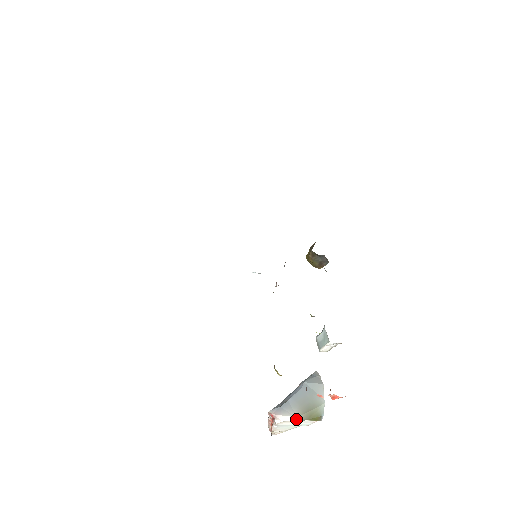
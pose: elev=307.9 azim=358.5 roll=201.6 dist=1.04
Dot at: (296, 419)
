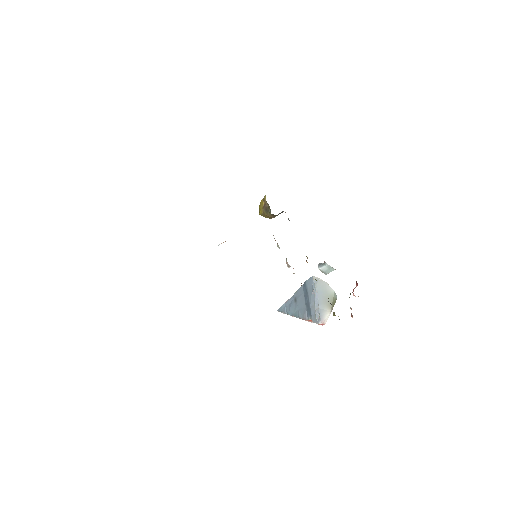
Dot at: (330, 313)
